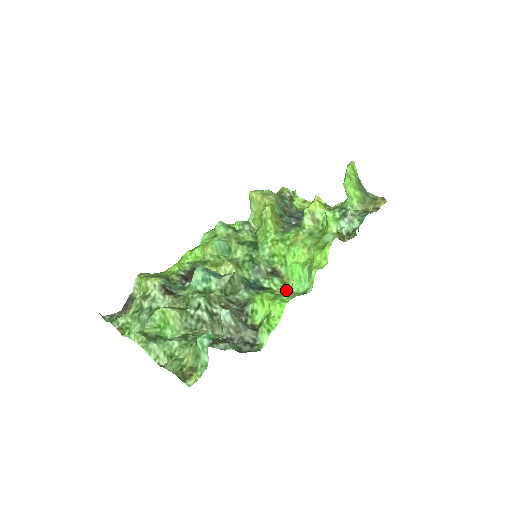
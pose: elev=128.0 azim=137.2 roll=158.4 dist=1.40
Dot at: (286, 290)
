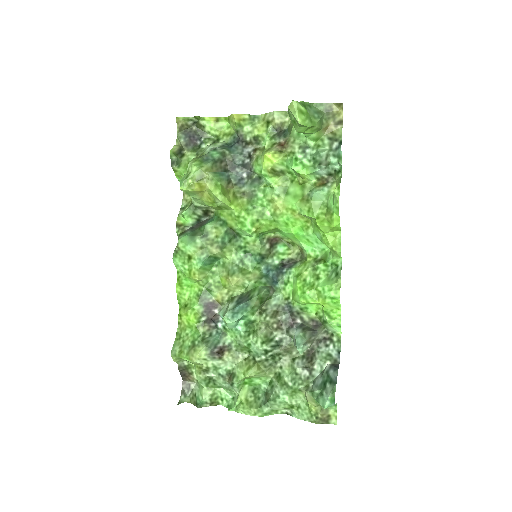
Dot at: (294, 249)
